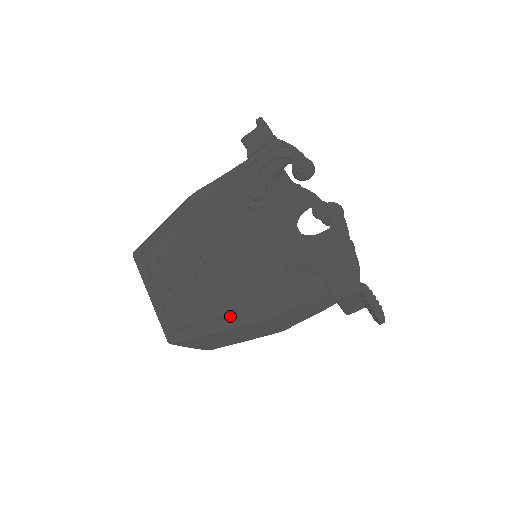
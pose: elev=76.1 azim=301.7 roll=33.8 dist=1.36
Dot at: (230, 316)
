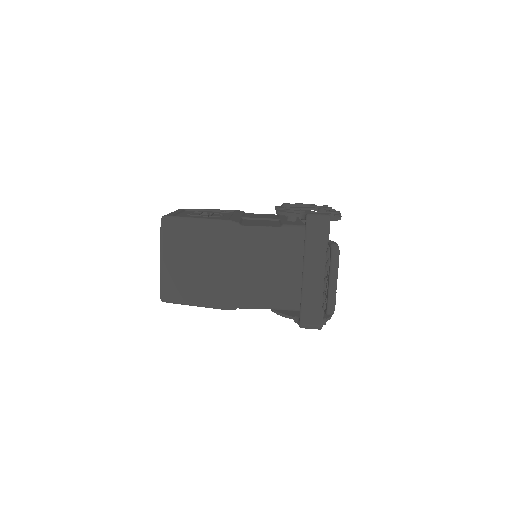
Dot at: (220, 219)
